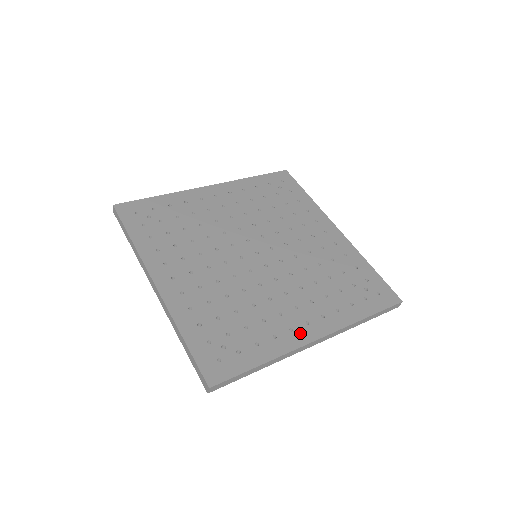
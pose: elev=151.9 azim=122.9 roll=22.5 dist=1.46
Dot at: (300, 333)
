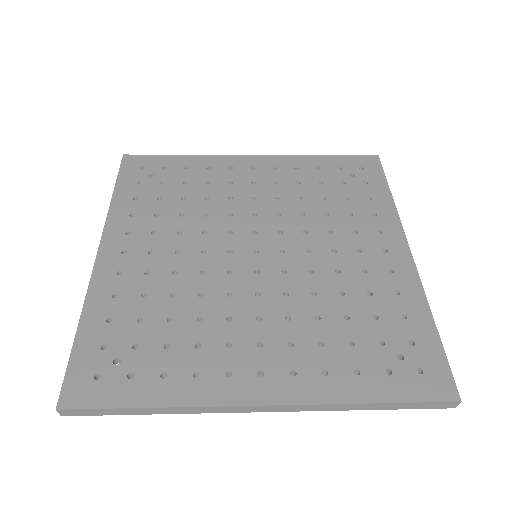
Dot at: (238, 384)
